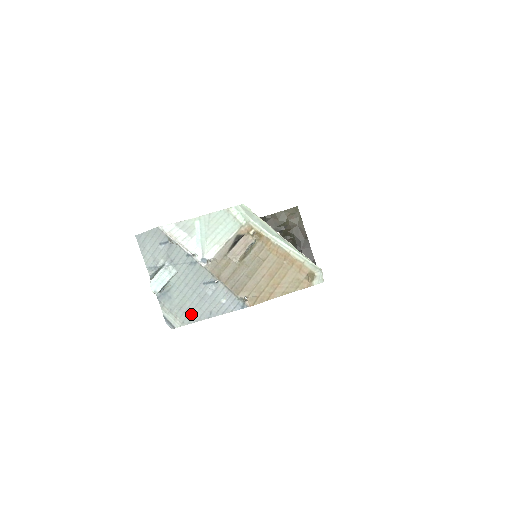
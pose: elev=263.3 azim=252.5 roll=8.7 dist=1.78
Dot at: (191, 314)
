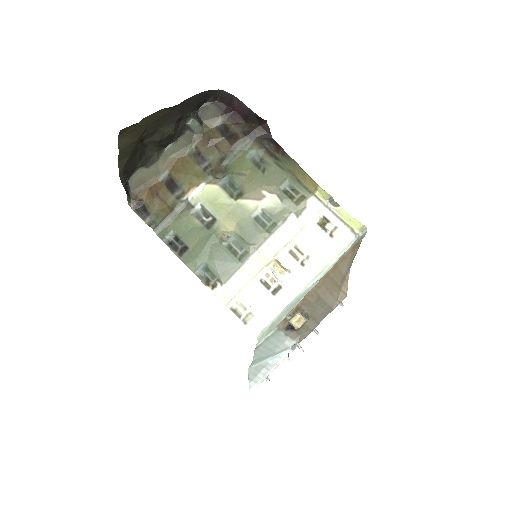
Dot at: occluded
